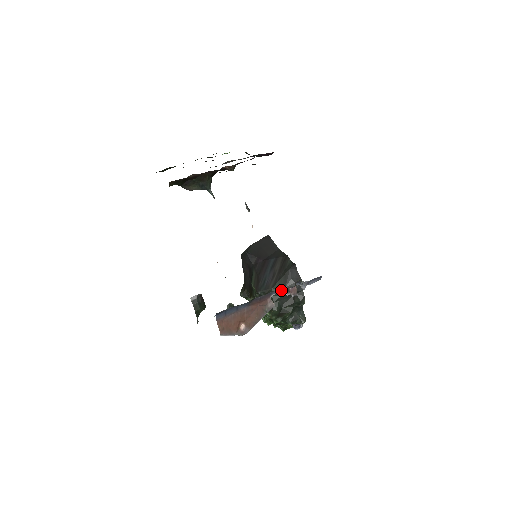
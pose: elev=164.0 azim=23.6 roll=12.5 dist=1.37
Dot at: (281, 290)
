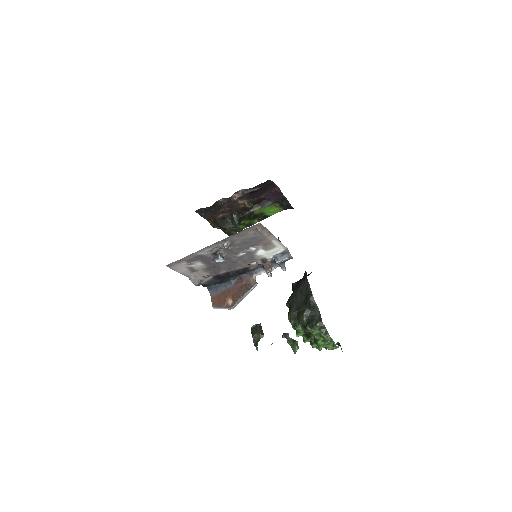
Dot at: (261, 270)
